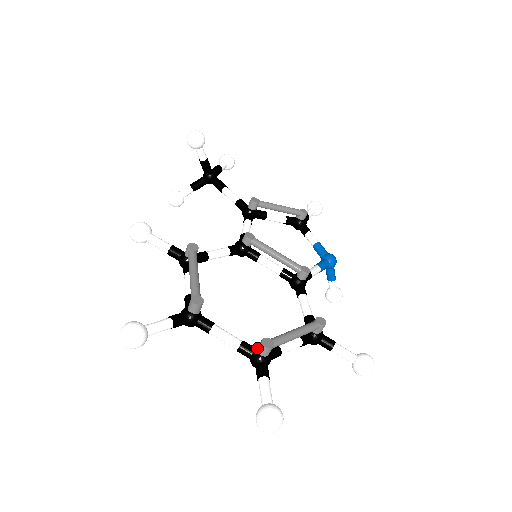
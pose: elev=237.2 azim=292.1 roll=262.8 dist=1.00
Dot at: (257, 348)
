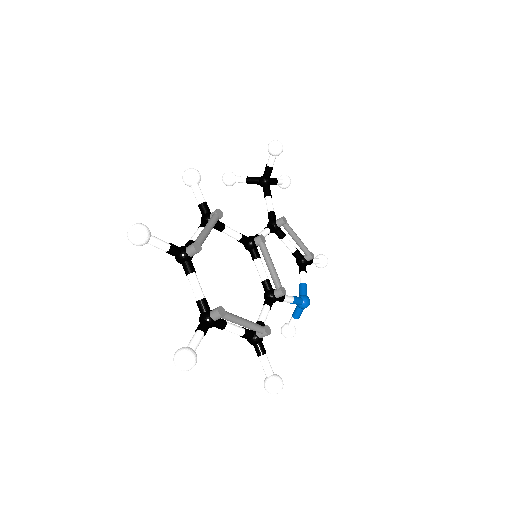
Dot at: (212, 310)
